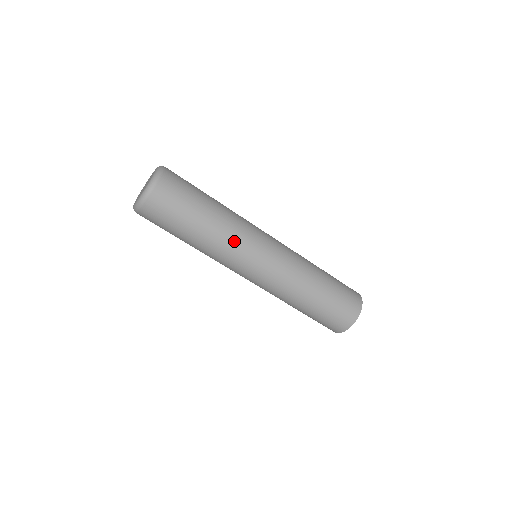
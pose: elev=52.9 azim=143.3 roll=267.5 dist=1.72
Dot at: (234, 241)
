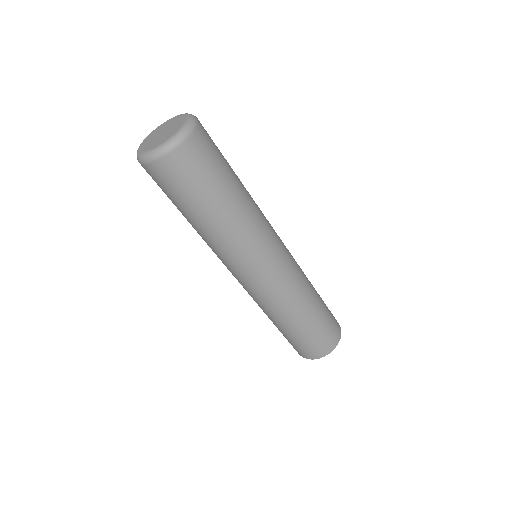
Dot at: (243, 241)
